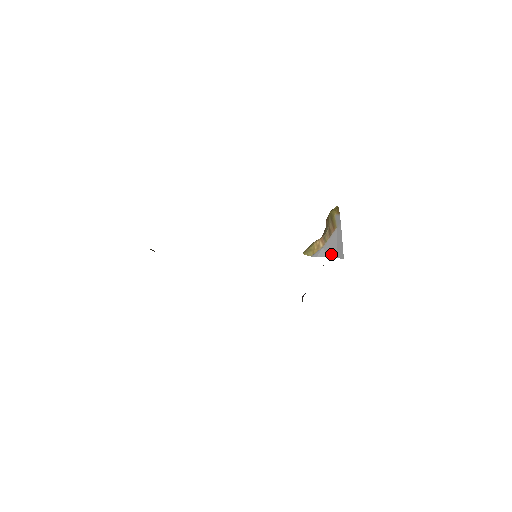
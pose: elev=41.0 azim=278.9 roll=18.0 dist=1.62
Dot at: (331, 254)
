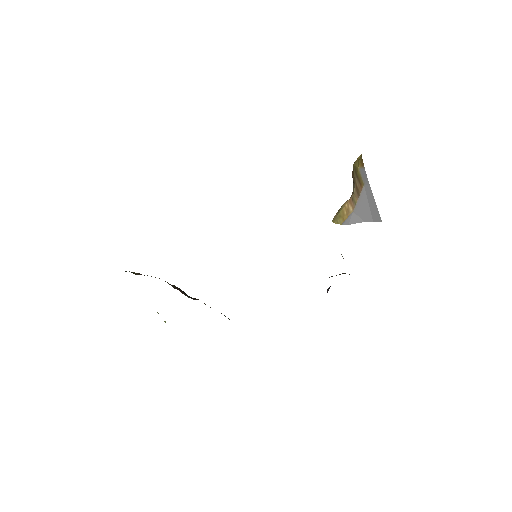
Dot at: (365, 218)
